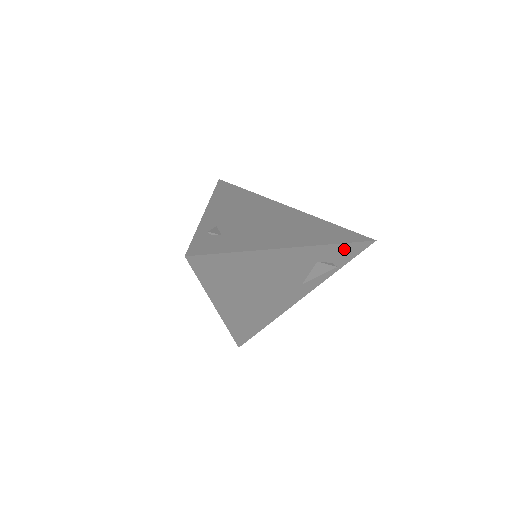
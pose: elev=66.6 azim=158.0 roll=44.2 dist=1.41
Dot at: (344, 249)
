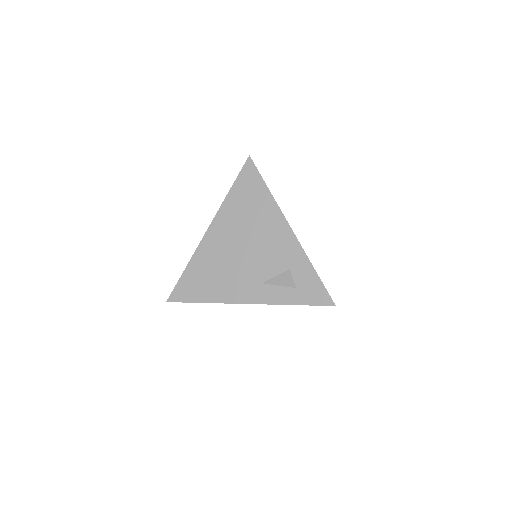
Dot at: (312, 282)
